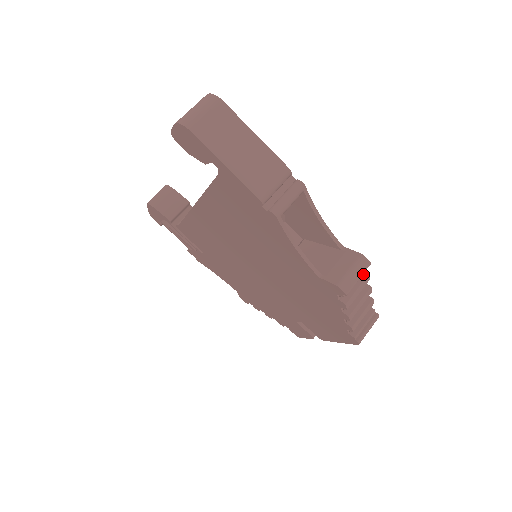
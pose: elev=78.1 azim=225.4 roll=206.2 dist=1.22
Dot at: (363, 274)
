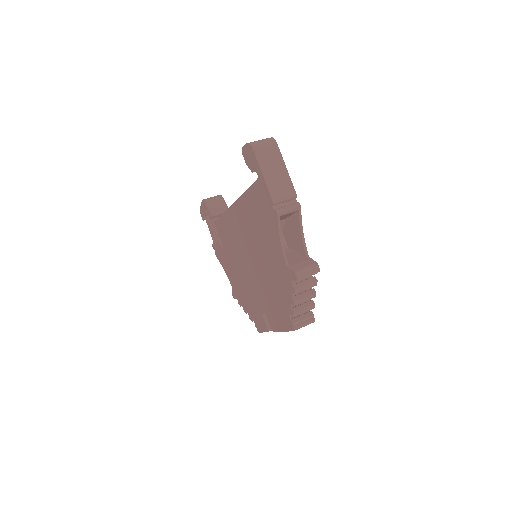
Dot at: (314, 279)
